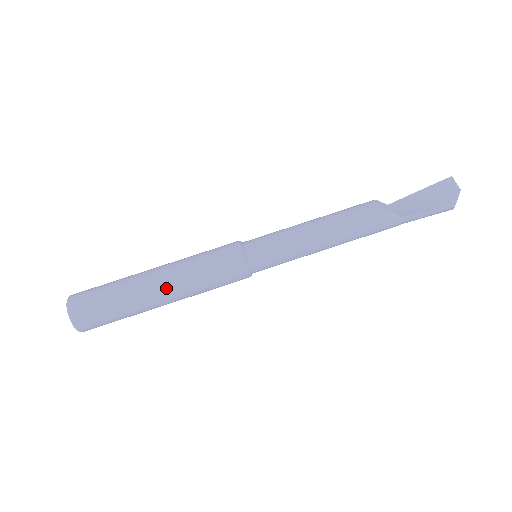
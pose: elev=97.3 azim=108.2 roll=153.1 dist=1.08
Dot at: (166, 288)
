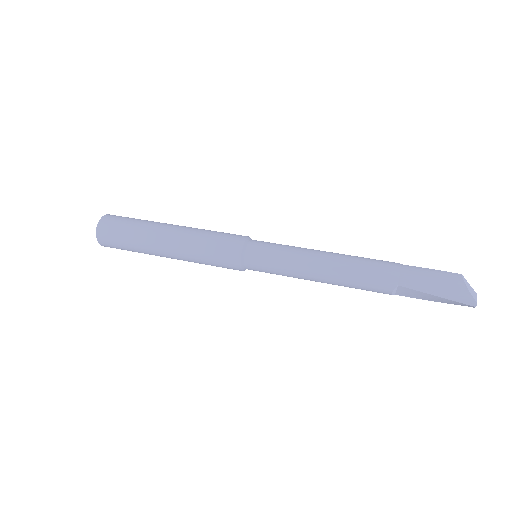
Dot at: occluded
